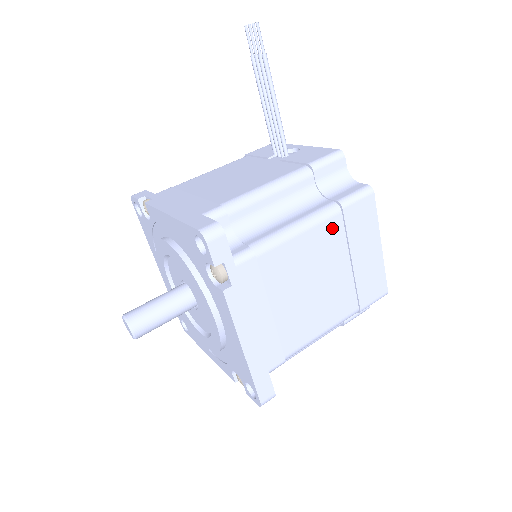
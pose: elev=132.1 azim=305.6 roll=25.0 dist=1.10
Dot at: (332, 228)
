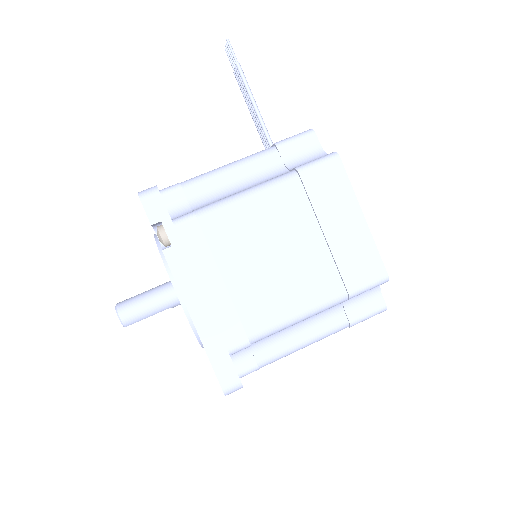
Dot at: (290, 194)
